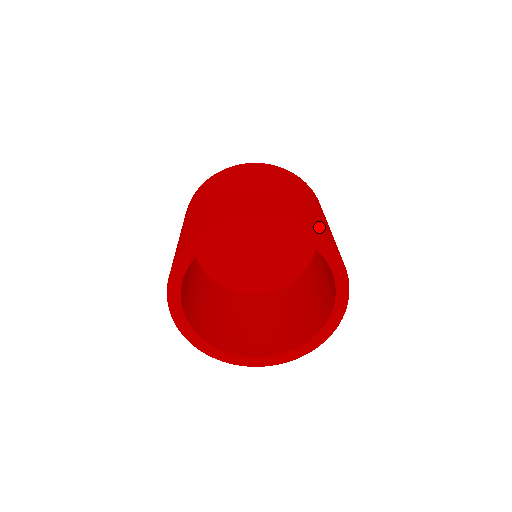
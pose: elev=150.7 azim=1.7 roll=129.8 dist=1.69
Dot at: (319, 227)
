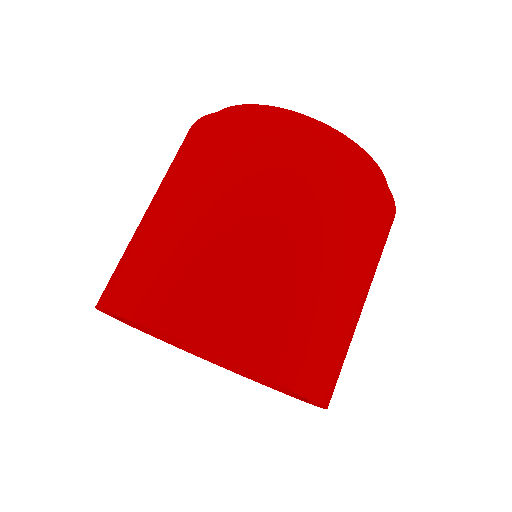
Dot at: occluded
